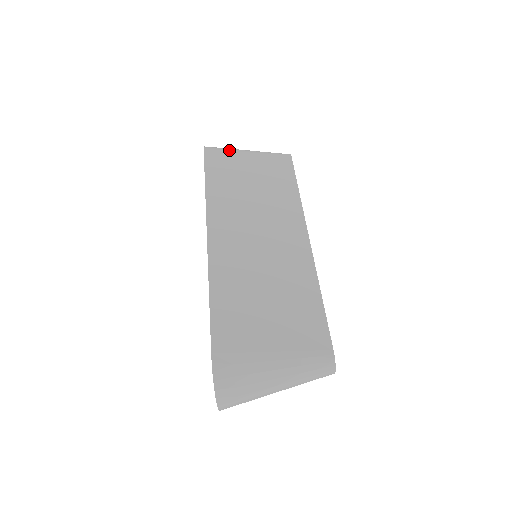
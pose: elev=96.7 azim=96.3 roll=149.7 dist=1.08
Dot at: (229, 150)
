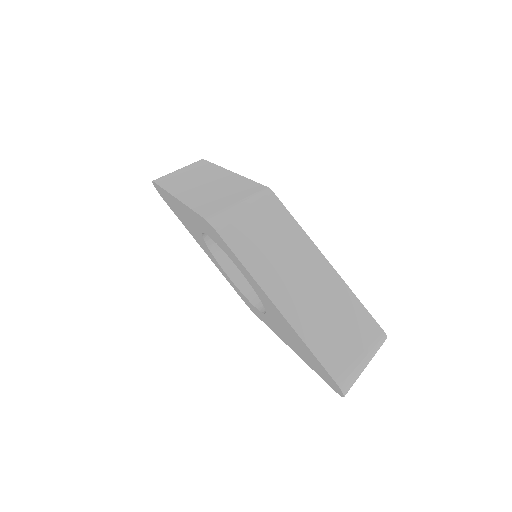
Dot at: (230, 215)
